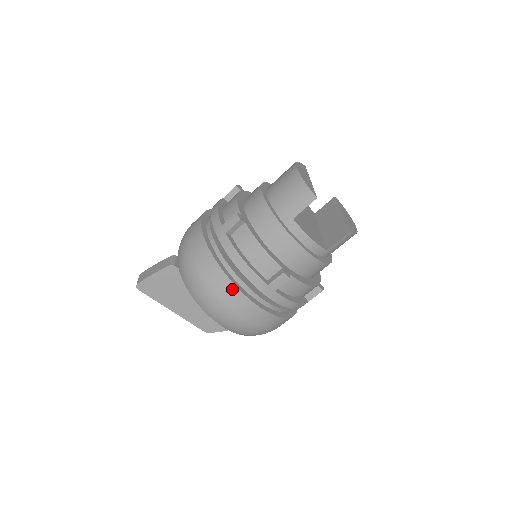
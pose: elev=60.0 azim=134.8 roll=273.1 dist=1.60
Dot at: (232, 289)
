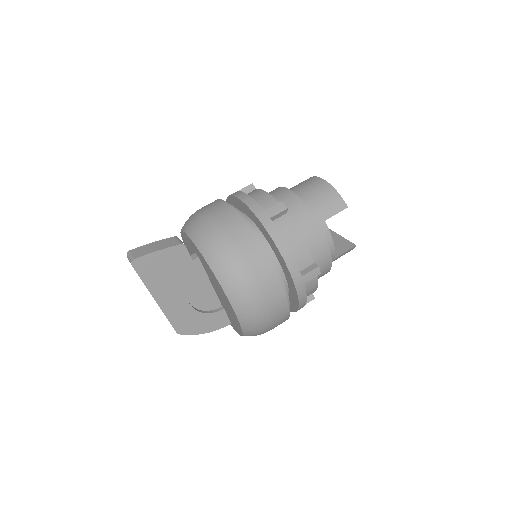
Dot at: (271, 274)
